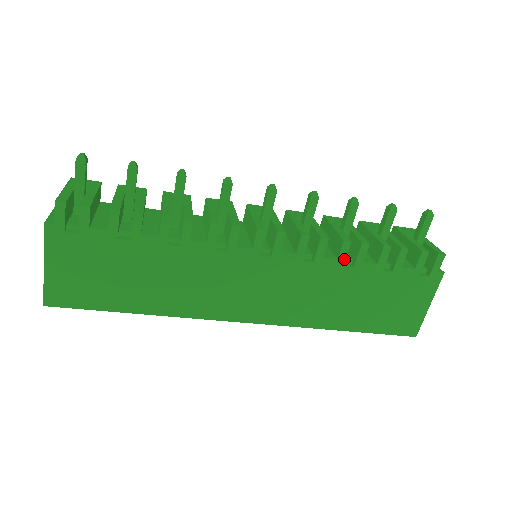
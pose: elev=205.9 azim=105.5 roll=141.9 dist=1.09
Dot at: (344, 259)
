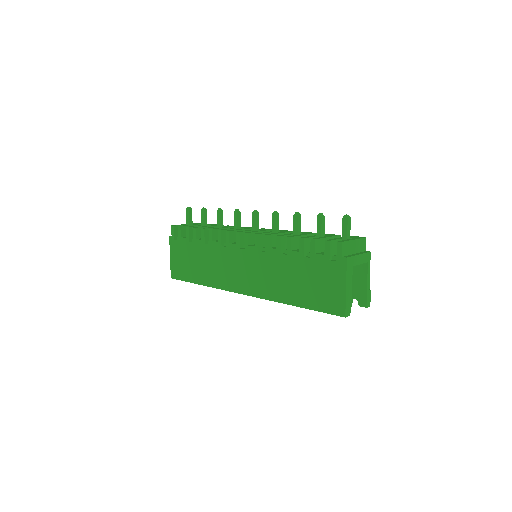
Dot at: (280, 249)
